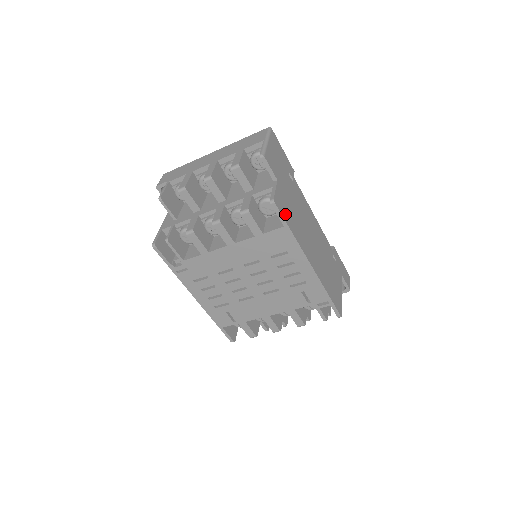
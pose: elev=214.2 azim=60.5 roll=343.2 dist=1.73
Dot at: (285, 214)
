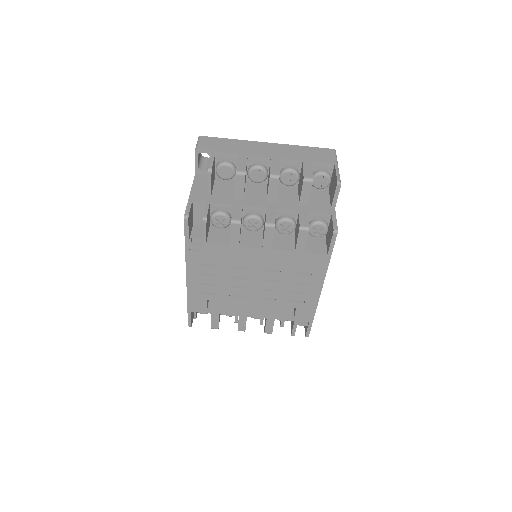
Dot at: occluded
